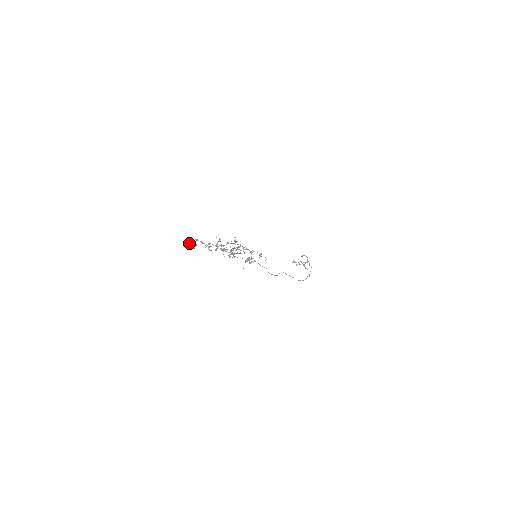
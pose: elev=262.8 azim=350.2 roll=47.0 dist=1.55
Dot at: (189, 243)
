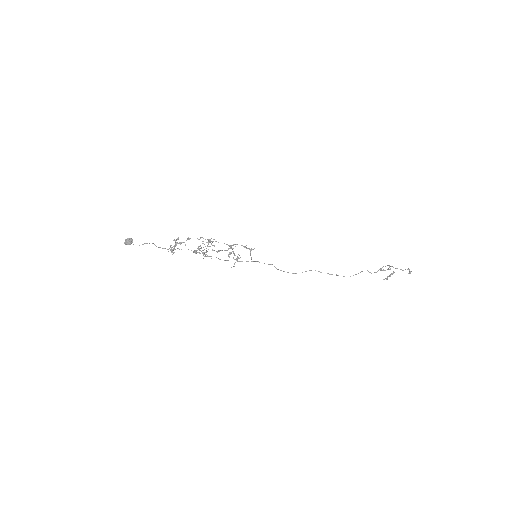
Dot at: (125, 240)
